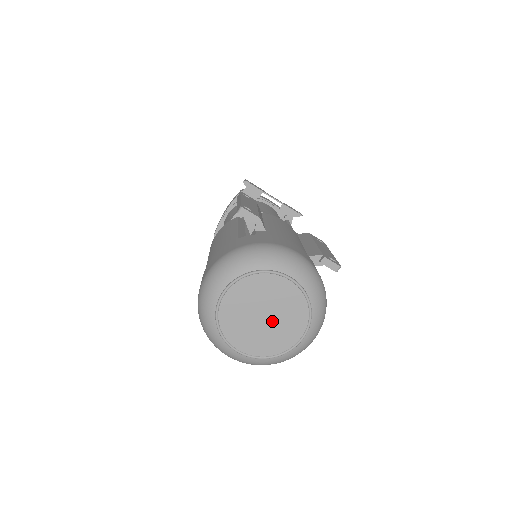
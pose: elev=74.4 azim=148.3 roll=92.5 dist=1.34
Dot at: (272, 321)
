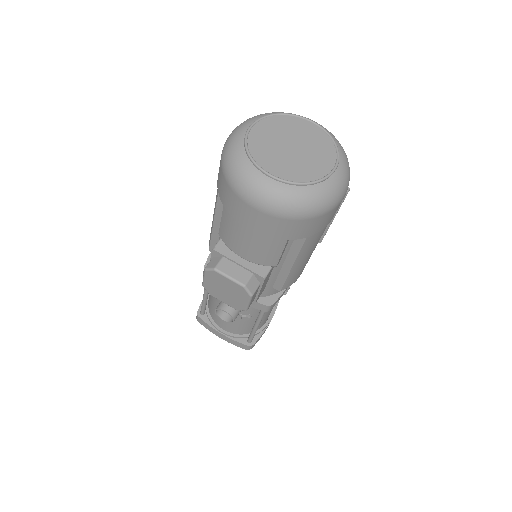
Dot at: (301, 152)
